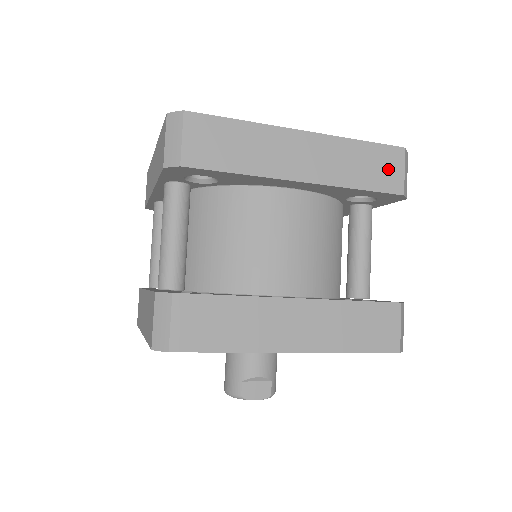
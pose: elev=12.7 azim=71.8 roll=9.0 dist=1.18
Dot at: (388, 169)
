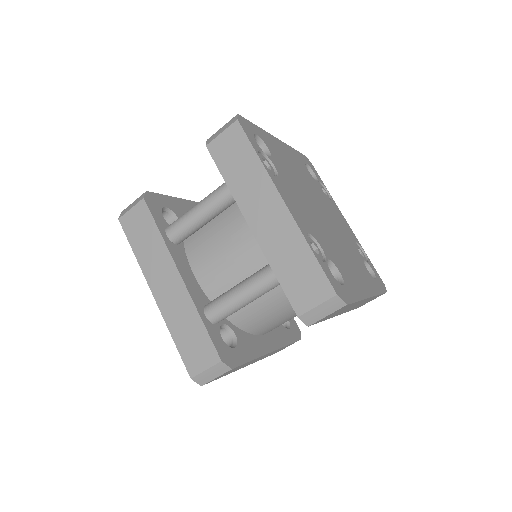
Dot at: occluded
